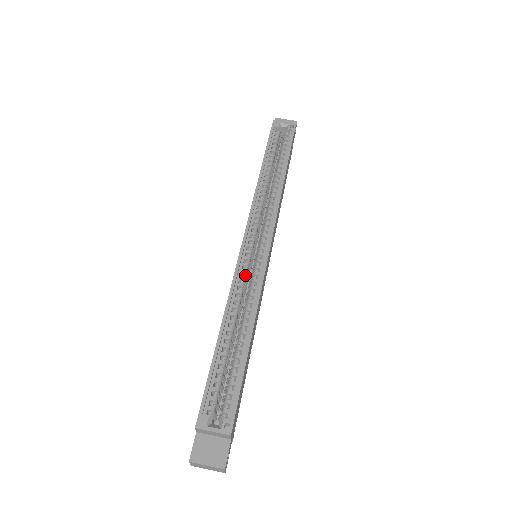
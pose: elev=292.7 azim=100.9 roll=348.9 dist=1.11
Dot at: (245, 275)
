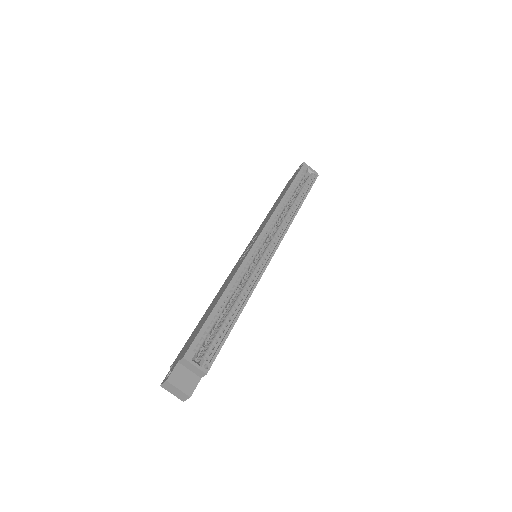
Dot at: (249, 266)
